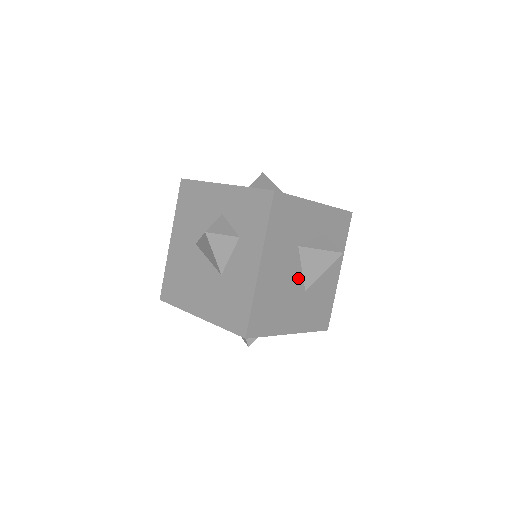
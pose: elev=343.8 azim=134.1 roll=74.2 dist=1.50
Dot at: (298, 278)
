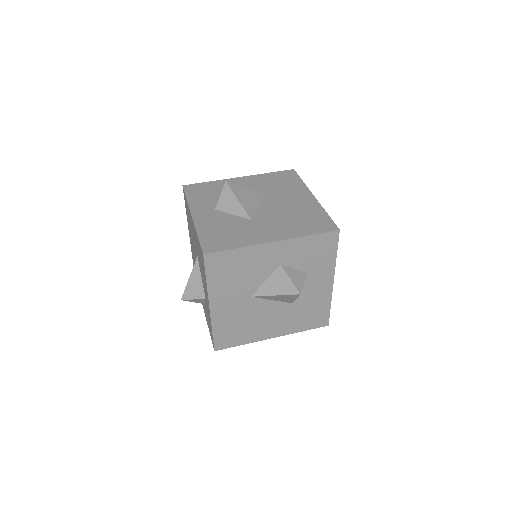
Dot at: occluded
